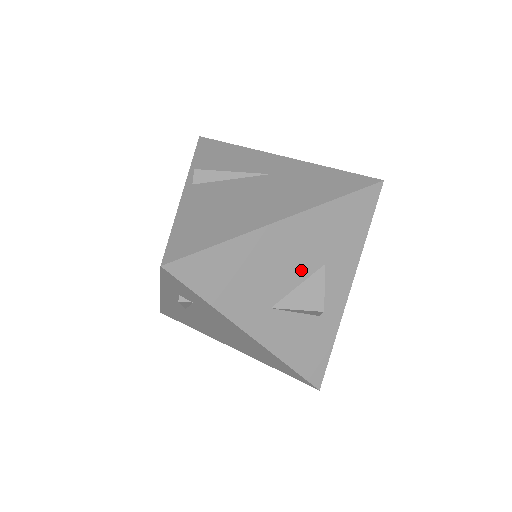
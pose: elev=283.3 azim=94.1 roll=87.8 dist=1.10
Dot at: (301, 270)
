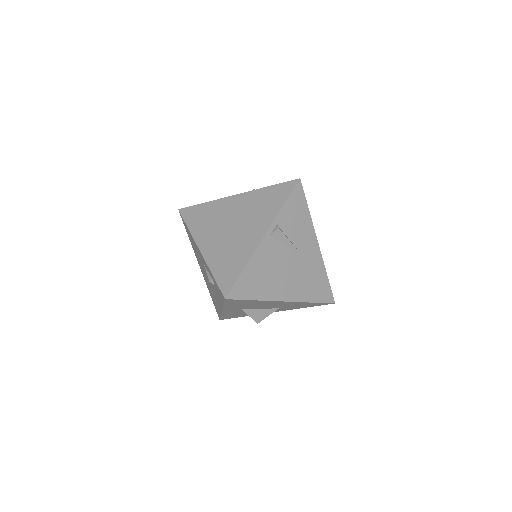
Dot at: (268, 307)
